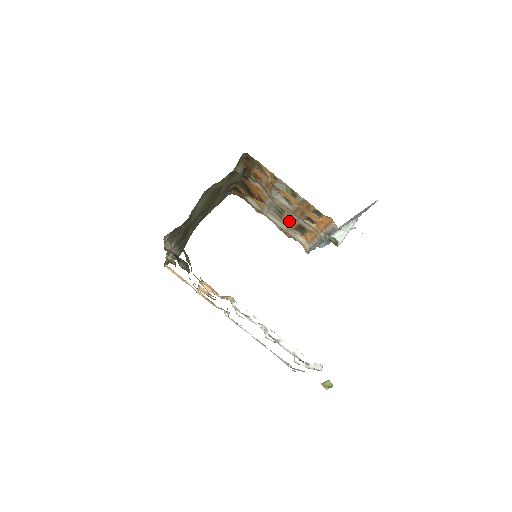
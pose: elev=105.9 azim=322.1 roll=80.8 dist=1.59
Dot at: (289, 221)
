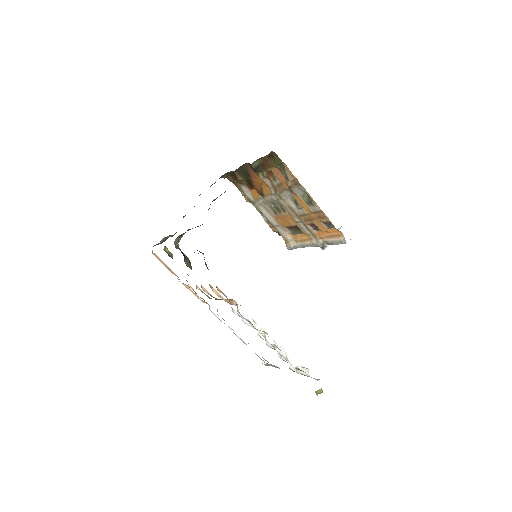
Dot at: (285, 220)
